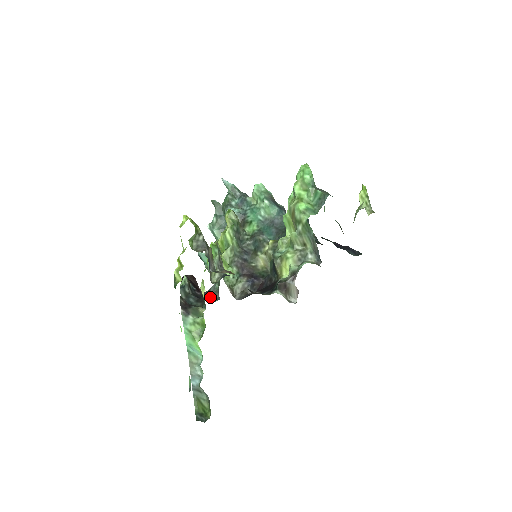
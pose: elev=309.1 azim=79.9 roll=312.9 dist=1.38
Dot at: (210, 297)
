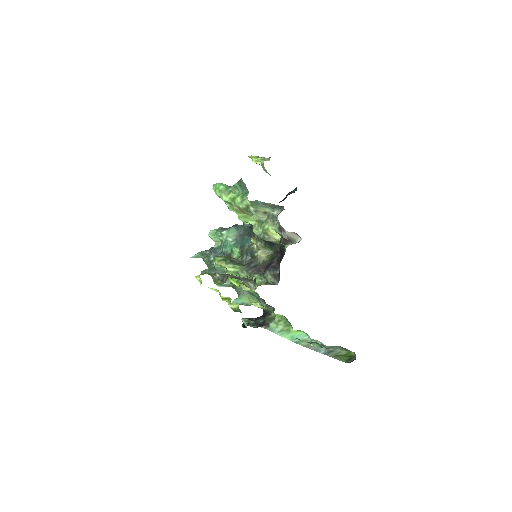
Dot at: occluded
